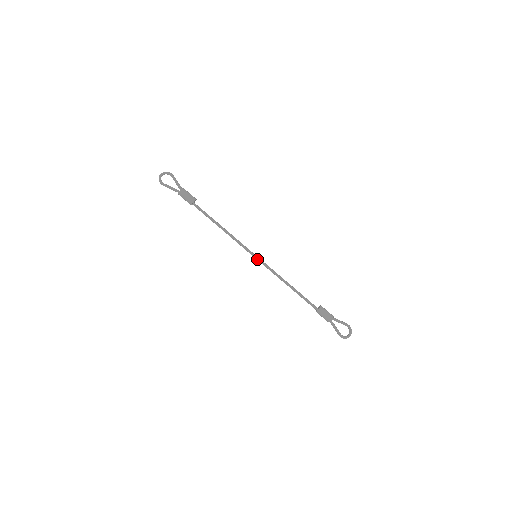
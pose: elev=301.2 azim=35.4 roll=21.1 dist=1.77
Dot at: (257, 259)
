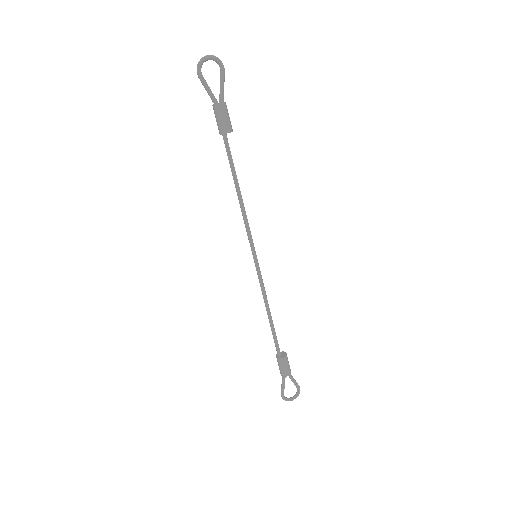
Dot at: (254, 261)
